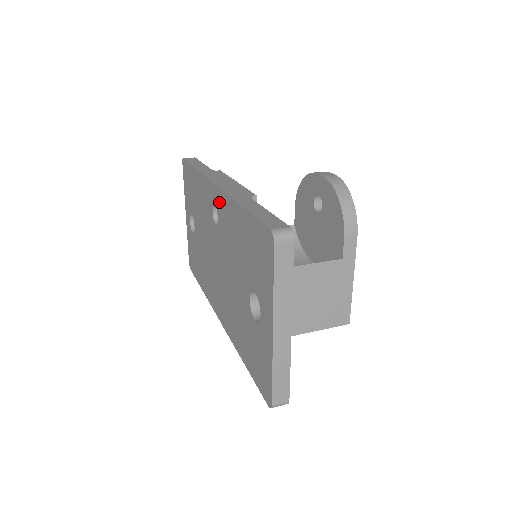
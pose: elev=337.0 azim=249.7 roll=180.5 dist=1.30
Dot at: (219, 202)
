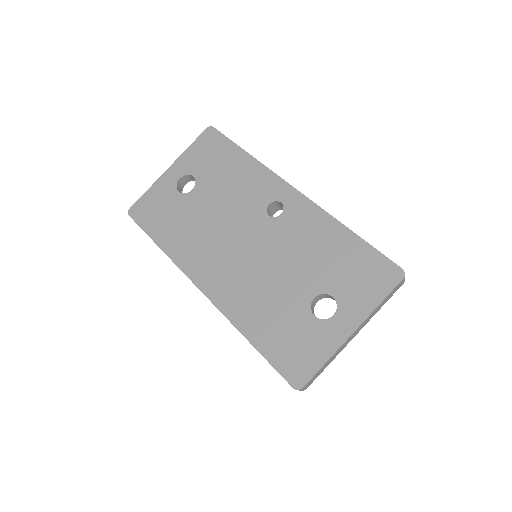
Dot at: (297, 206)
